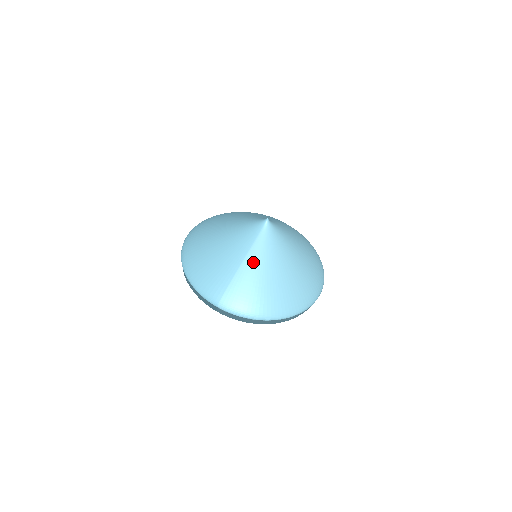
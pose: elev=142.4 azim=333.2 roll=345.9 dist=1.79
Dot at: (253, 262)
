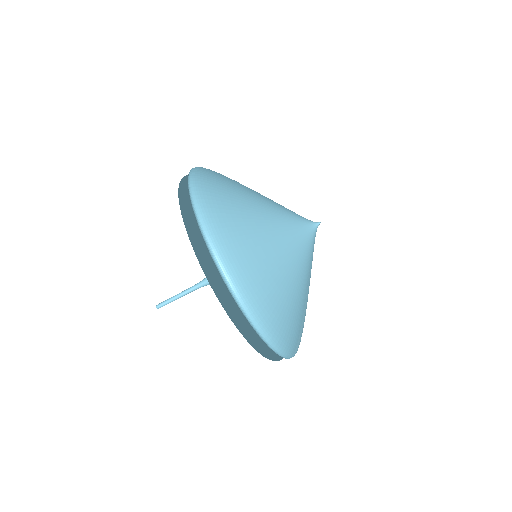
Dot at: occluded
